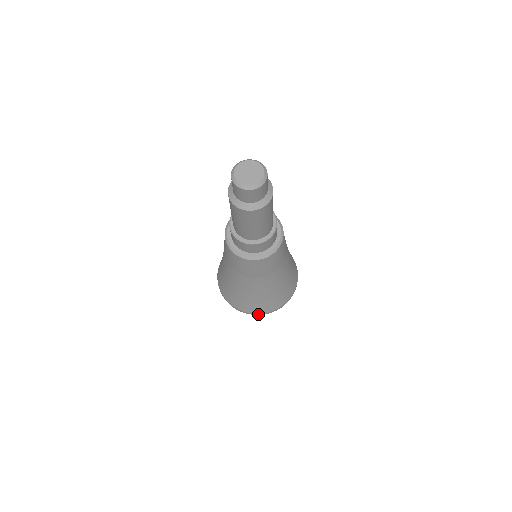
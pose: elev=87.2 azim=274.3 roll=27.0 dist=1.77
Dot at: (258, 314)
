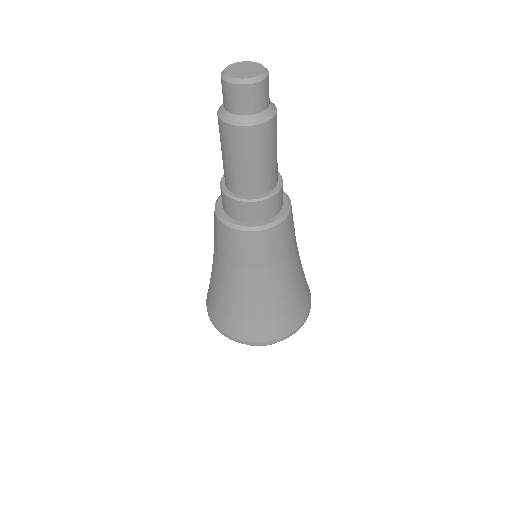
Dot at: (258, 344)
